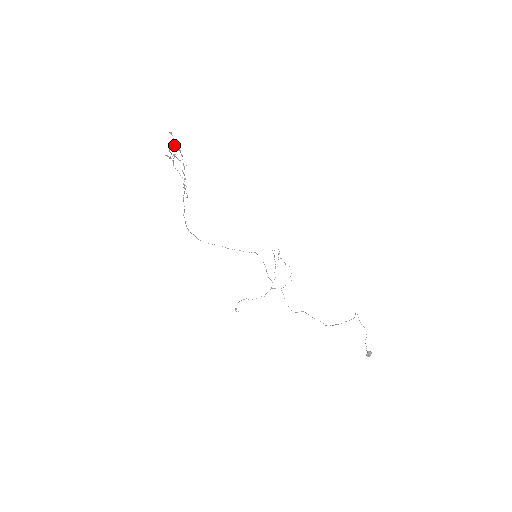
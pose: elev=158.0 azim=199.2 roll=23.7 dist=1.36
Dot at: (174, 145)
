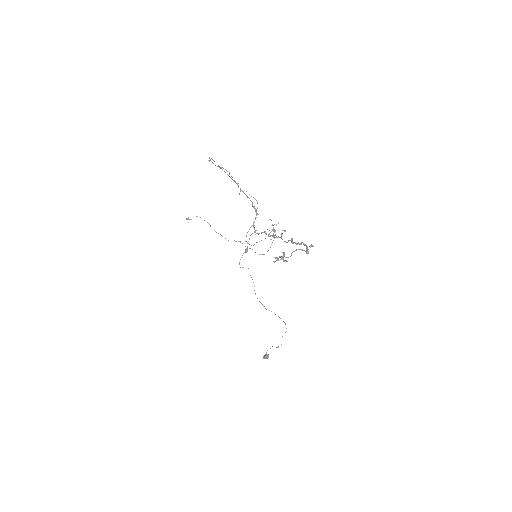
Dot at: (298, 249)
